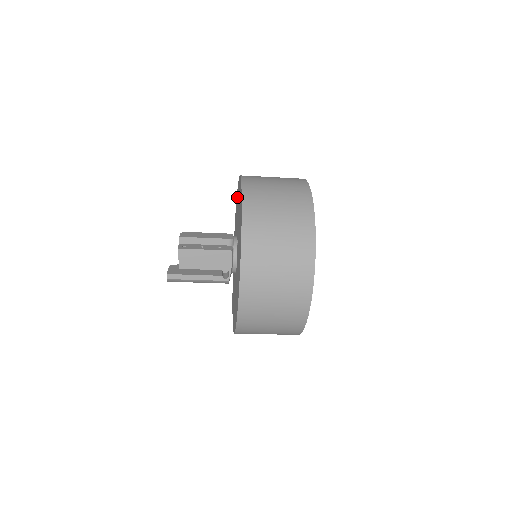
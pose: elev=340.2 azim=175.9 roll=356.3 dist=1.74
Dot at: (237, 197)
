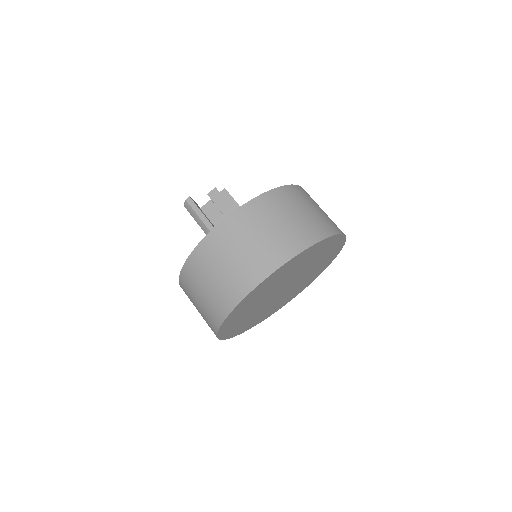
Dot at: occluded
